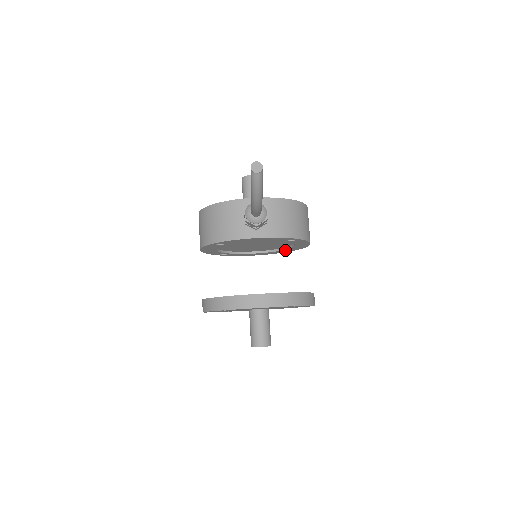
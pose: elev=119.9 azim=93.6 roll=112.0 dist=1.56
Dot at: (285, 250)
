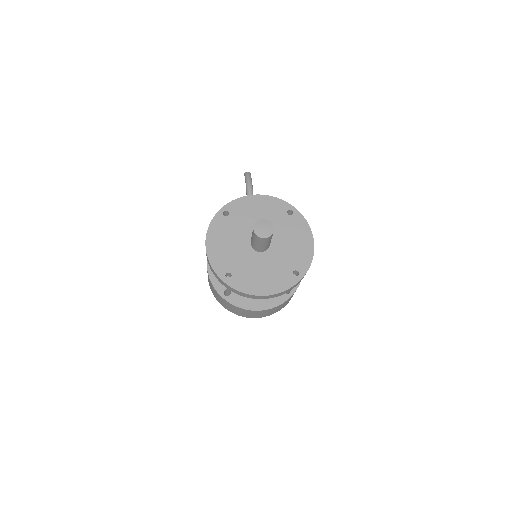
Dot at: occluded
